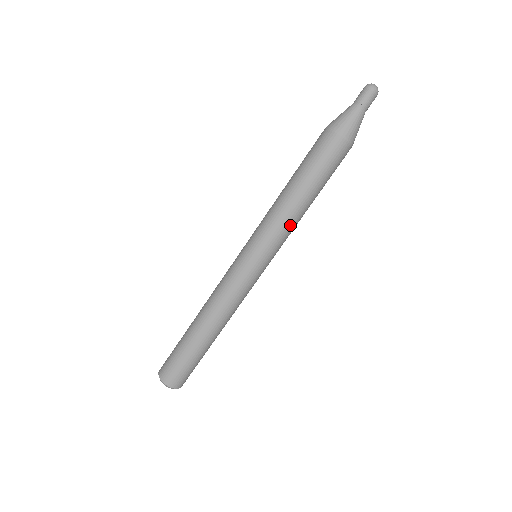
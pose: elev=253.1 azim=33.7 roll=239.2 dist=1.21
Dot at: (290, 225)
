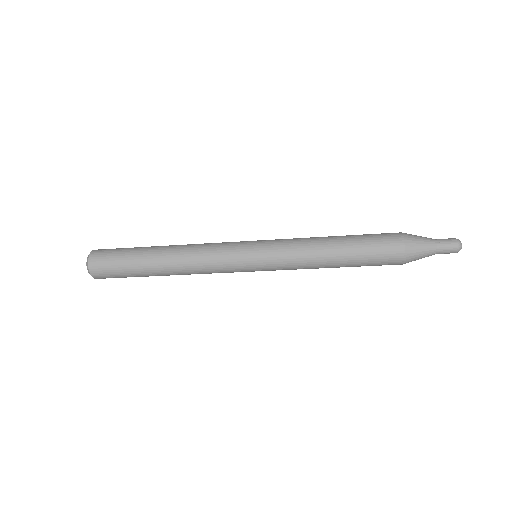
Dot at: (304, 268)
